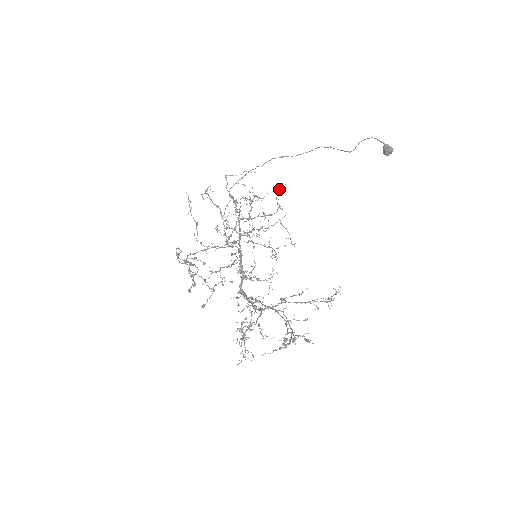
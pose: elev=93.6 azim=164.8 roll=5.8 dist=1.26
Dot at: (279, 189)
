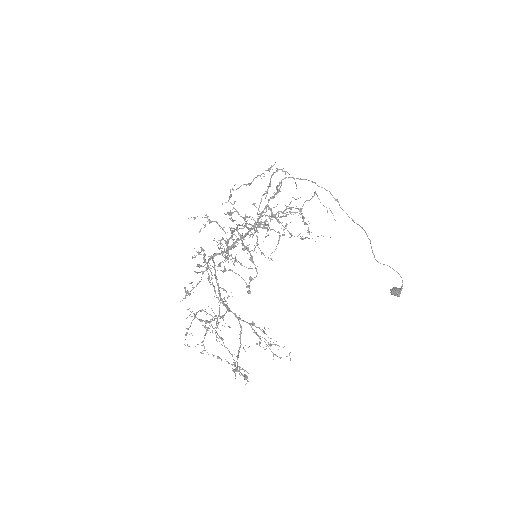
Dot at: occluded
